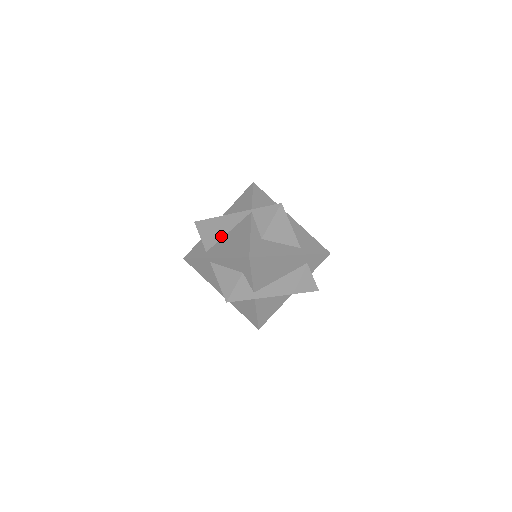
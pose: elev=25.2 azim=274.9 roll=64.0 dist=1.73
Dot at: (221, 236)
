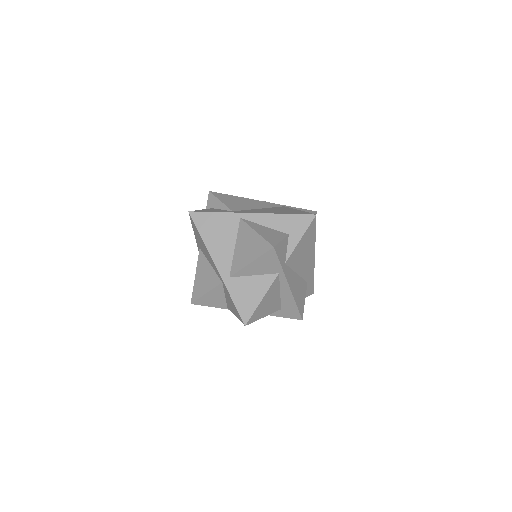
Dot at: (251, 208)
